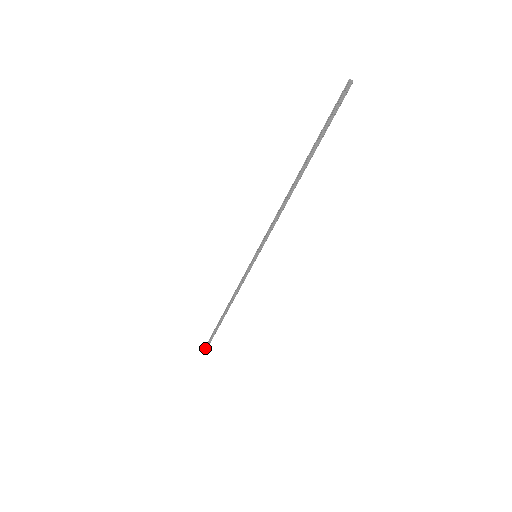
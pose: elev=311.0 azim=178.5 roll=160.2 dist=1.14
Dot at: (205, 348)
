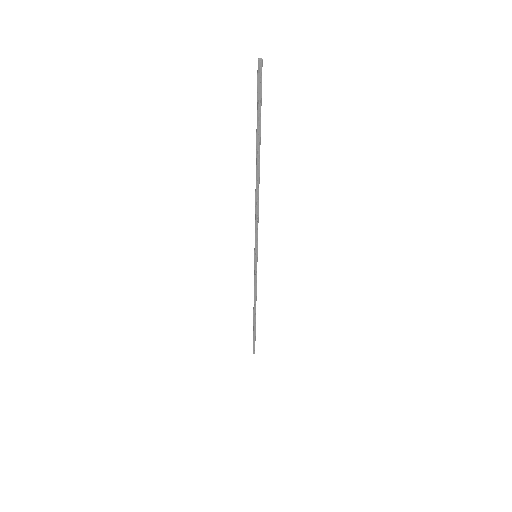
Dot at: (253, 352)
